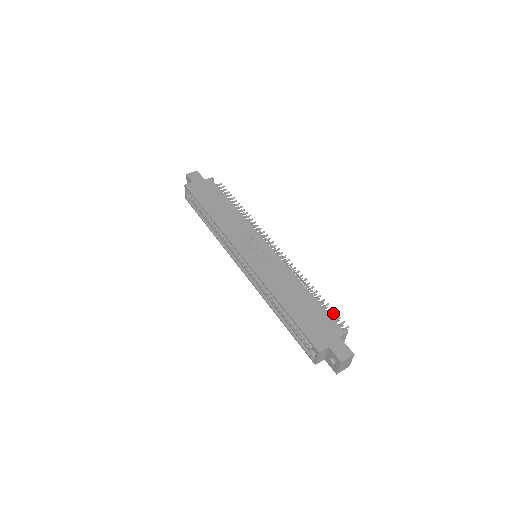
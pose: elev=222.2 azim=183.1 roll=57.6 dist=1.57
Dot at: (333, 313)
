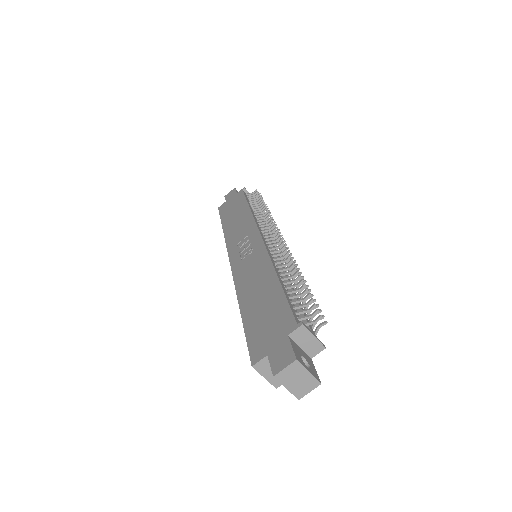
Dot at: occluded
